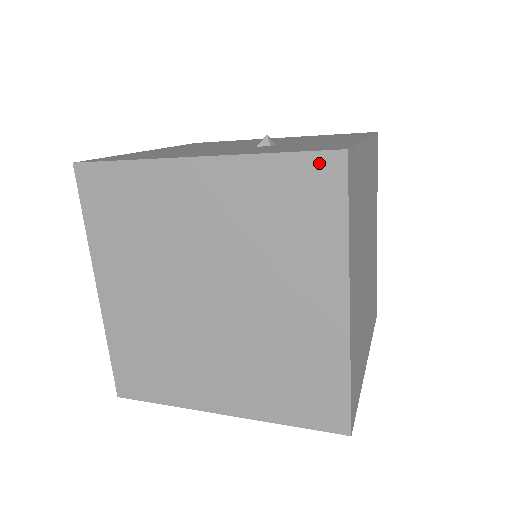
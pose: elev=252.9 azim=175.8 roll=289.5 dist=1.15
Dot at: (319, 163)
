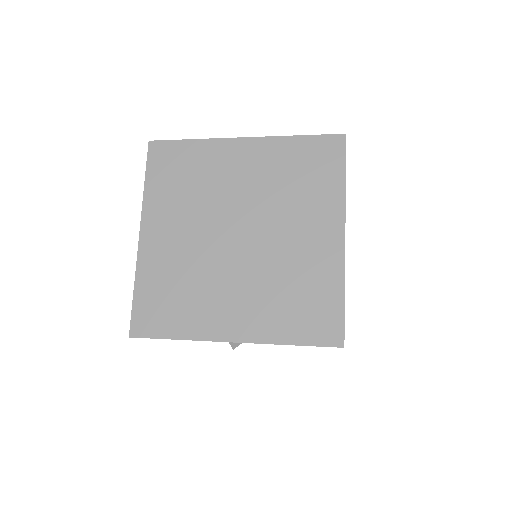
Dot at: (328, 141)
